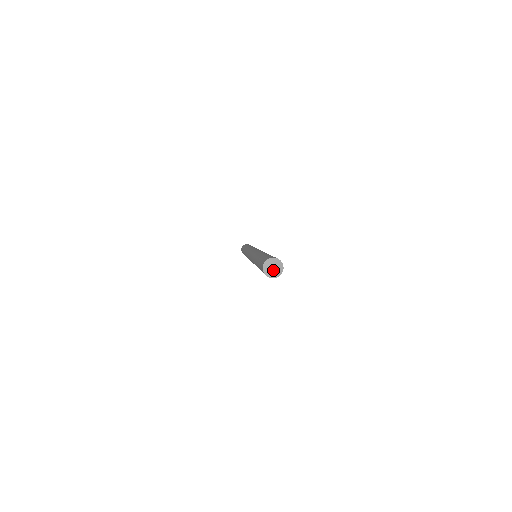
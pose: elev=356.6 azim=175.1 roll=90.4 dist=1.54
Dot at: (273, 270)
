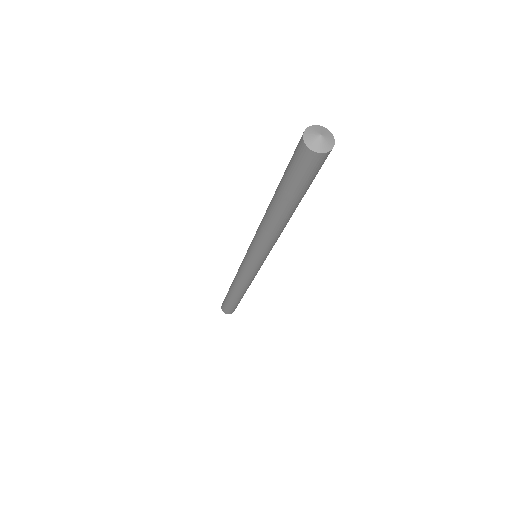
Dot at: (318, 137)
